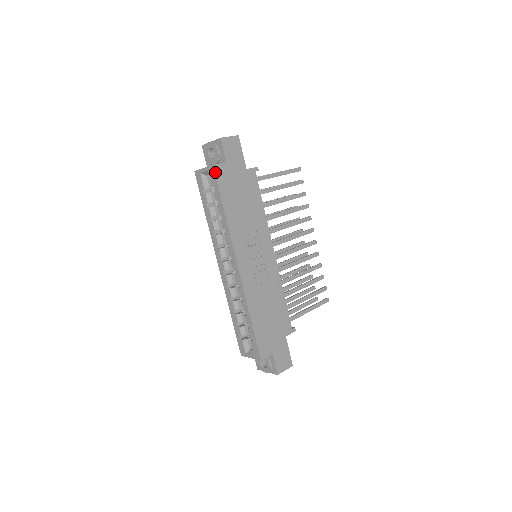
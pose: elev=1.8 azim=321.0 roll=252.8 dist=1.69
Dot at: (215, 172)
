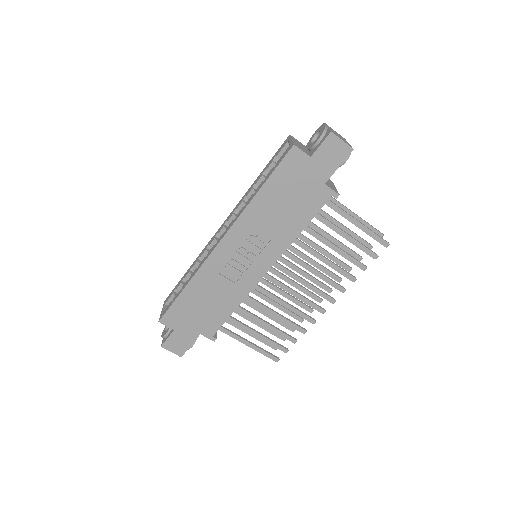
Dot at: (289, 152)
